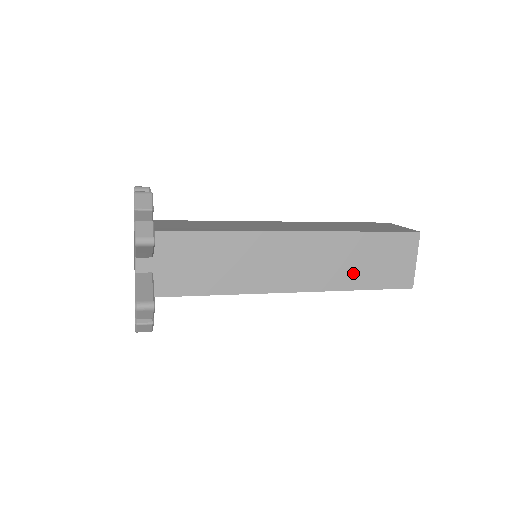
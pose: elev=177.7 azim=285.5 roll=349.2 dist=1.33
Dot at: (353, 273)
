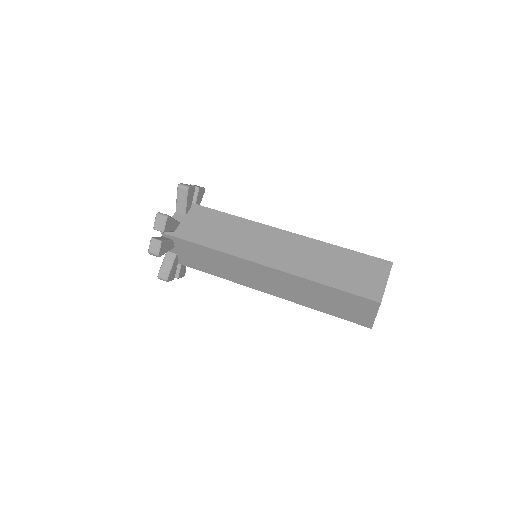
Dot at: (317, 302)
